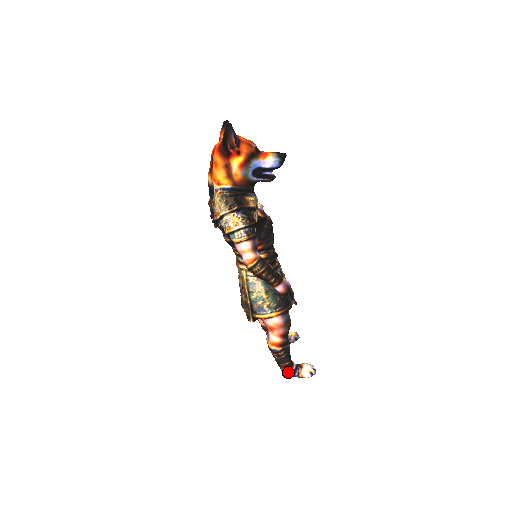
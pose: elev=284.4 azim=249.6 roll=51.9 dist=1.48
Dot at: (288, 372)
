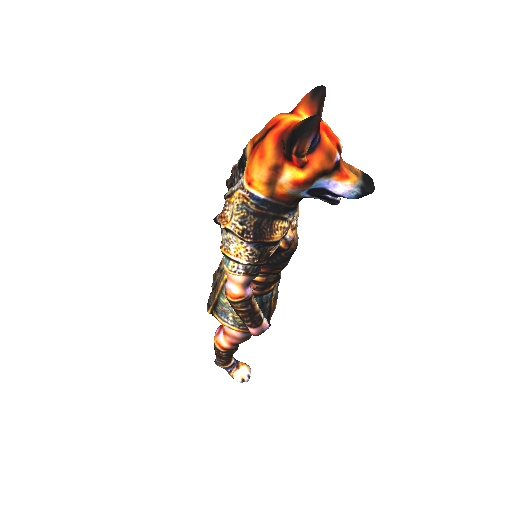
Dot at: (221, 365)
